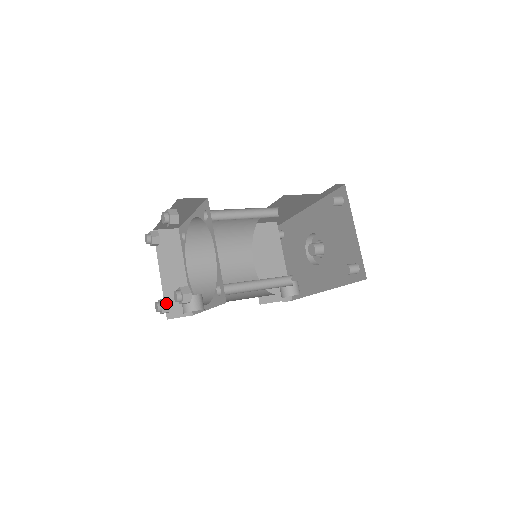
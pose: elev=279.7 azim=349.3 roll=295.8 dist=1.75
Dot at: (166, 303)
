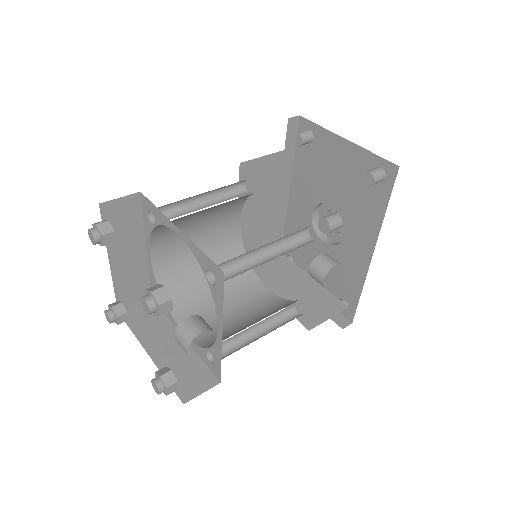
Dot at: (165, 371)
